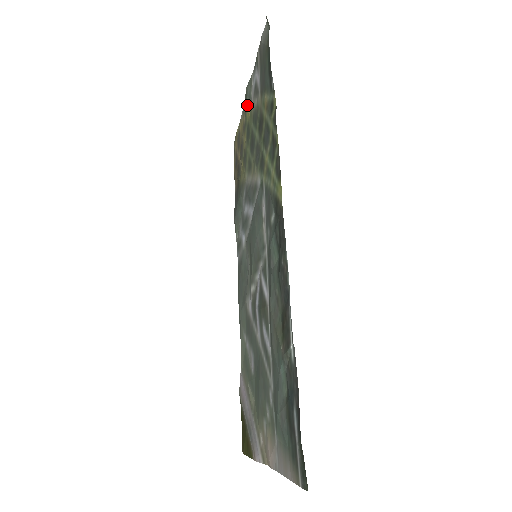
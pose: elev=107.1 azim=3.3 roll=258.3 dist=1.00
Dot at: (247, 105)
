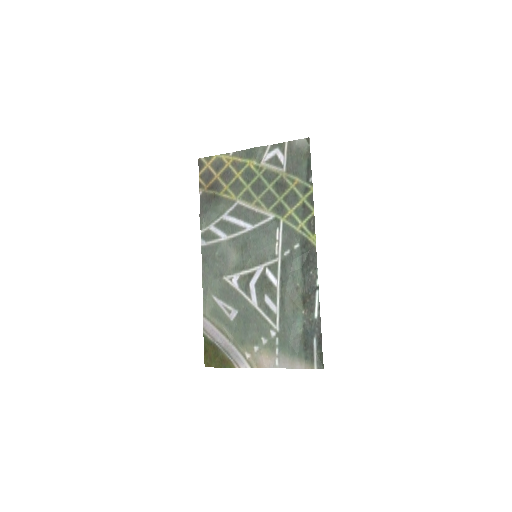
Dot at: (254, 159)
